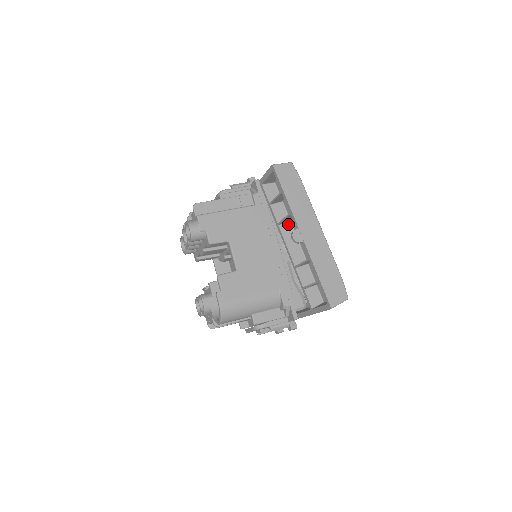
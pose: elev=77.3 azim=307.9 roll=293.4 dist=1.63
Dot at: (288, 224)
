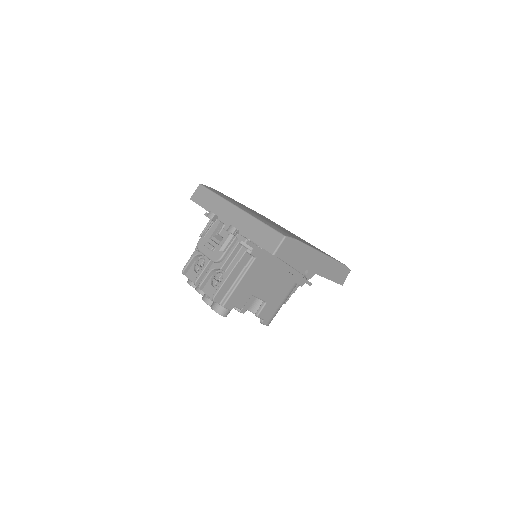
Dot at: occluded
